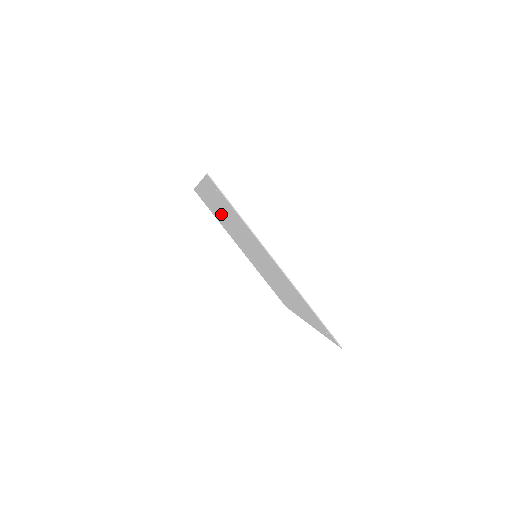
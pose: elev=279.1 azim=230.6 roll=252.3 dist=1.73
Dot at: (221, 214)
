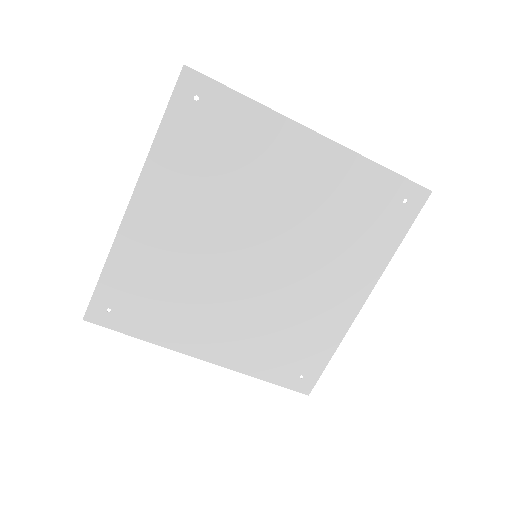
Dot at: (176, 243)
